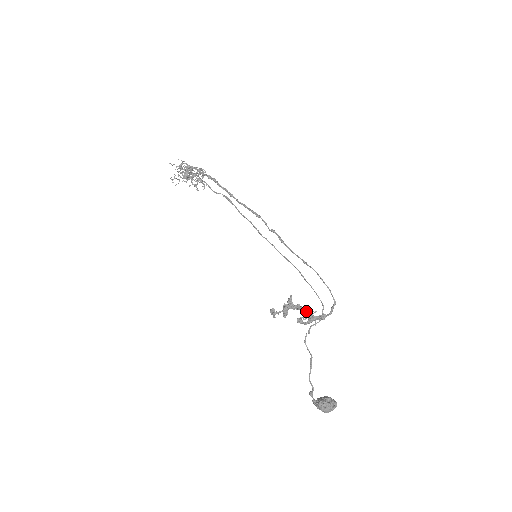
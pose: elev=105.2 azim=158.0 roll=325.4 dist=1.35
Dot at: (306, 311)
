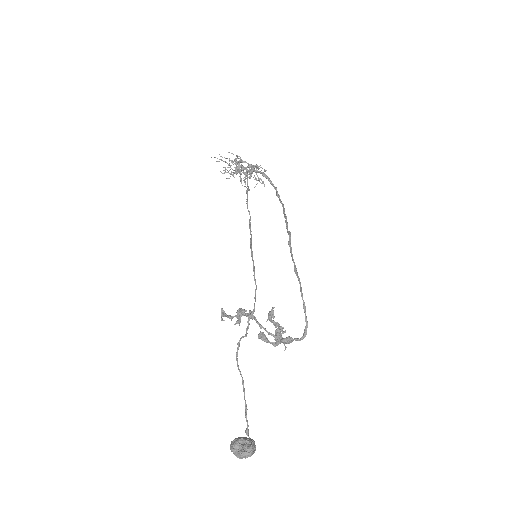
Dot at: (256, 322)
